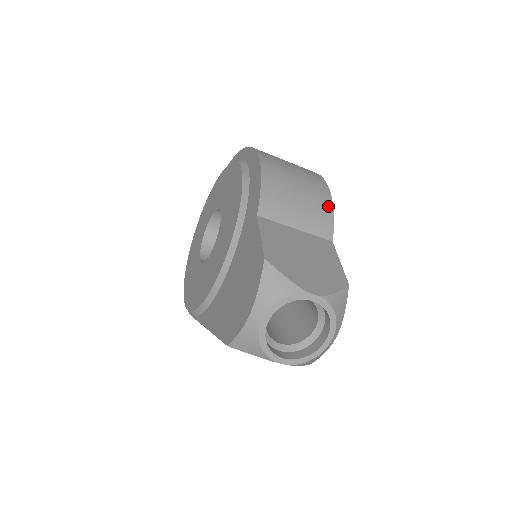
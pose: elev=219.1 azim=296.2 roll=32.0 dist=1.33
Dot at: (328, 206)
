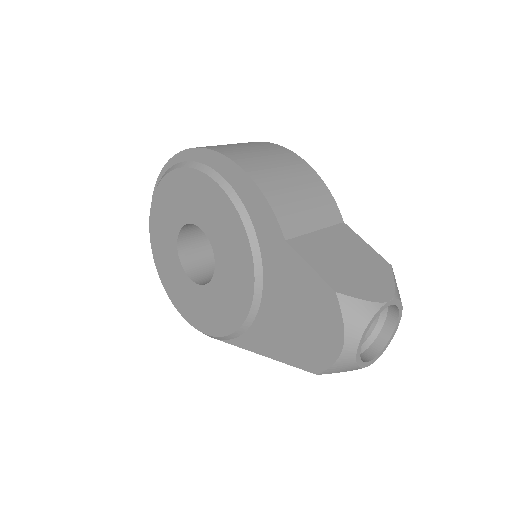
Dot at: (322, 187)
